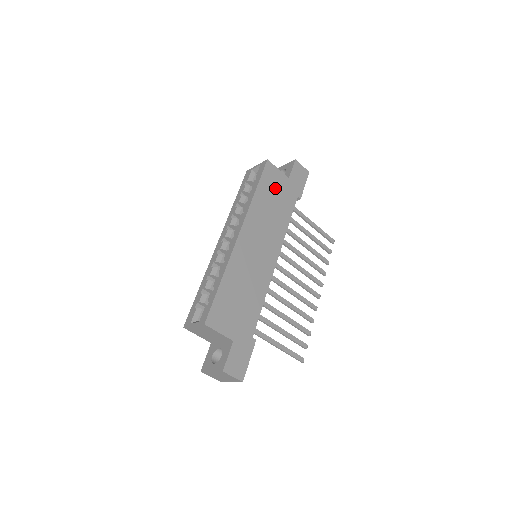
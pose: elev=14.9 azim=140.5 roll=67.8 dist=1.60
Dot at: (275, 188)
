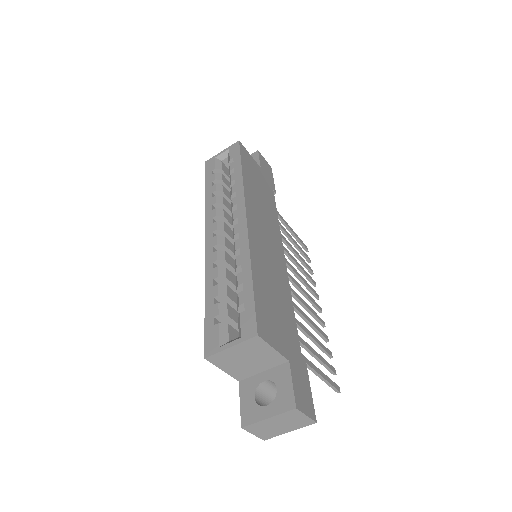
Dot at: (255, 174)
